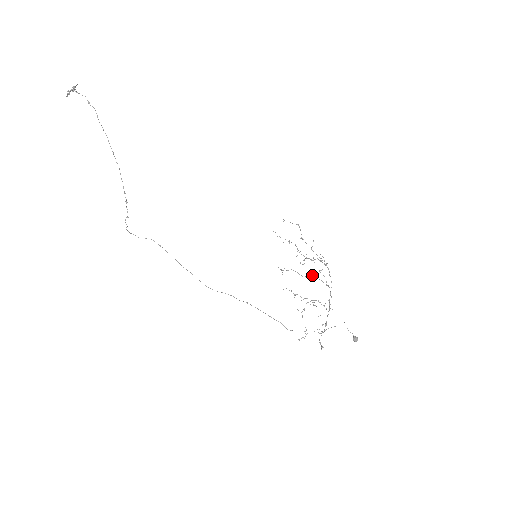
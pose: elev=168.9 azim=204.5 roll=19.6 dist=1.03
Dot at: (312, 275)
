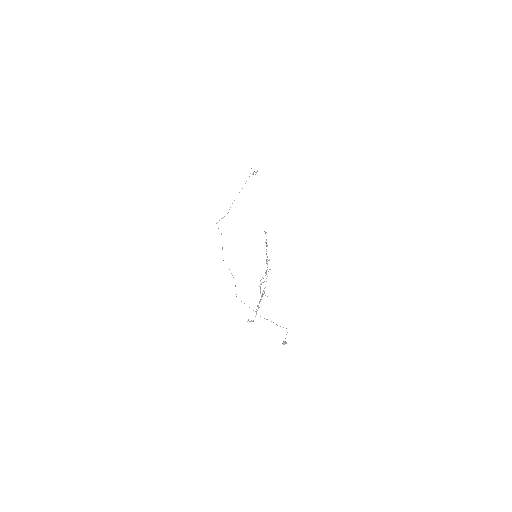
Dot at: occluded
